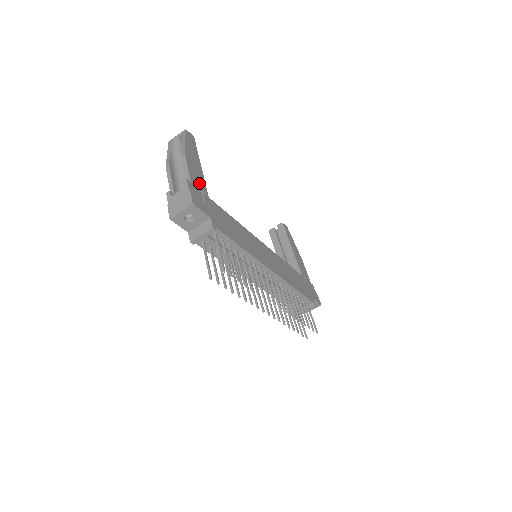
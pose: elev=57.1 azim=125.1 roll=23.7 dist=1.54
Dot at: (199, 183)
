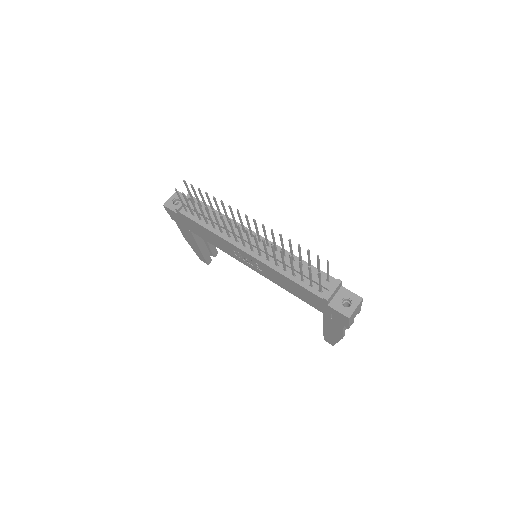
Dot at: occluded
